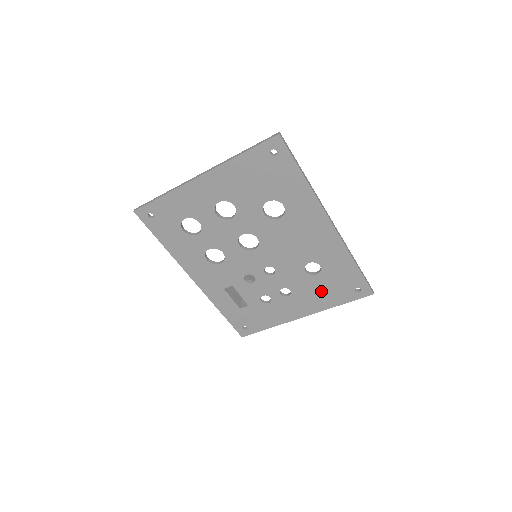
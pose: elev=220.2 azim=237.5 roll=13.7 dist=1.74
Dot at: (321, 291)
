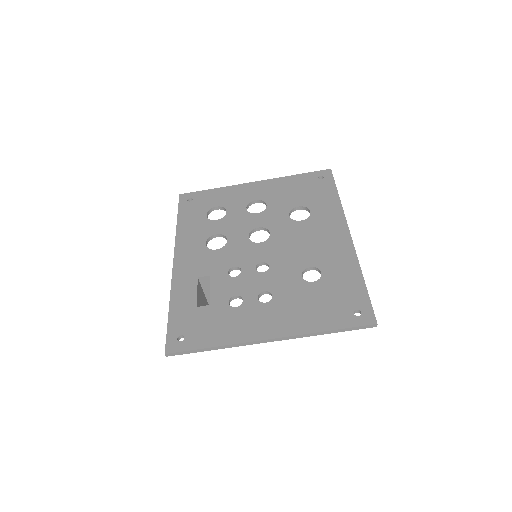
Dot at: (310, 305)
